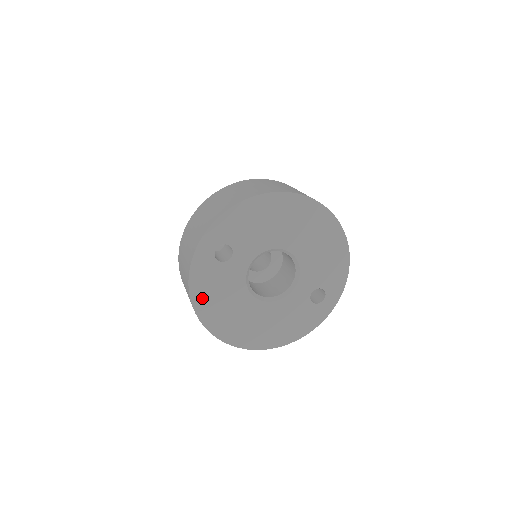
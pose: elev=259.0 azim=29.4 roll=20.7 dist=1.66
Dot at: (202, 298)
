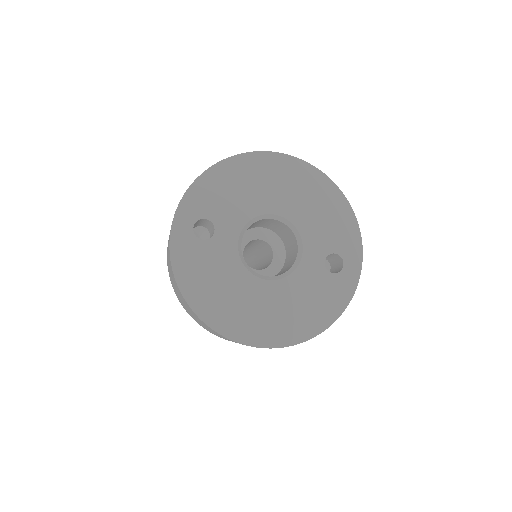
Dot at: (194, 288)
